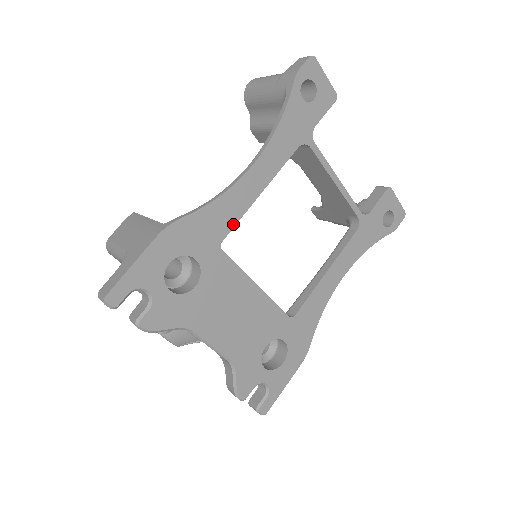
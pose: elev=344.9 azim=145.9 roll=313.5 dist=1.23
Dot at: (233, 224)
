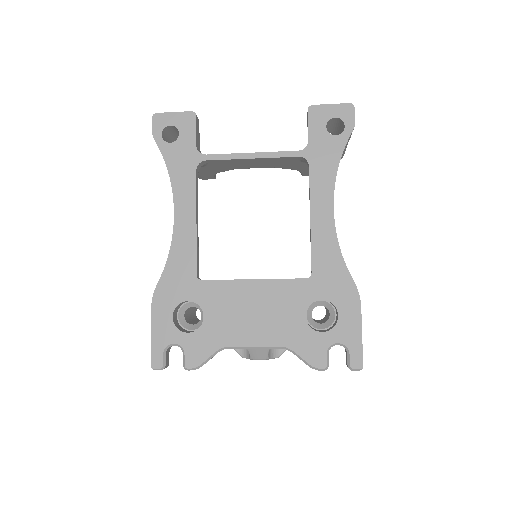
Dot at: (194, 258)
